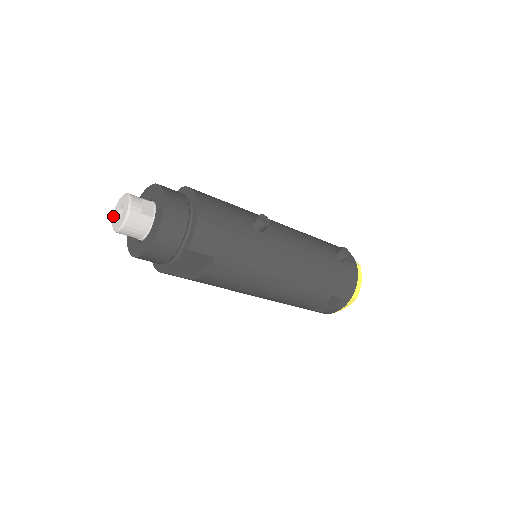
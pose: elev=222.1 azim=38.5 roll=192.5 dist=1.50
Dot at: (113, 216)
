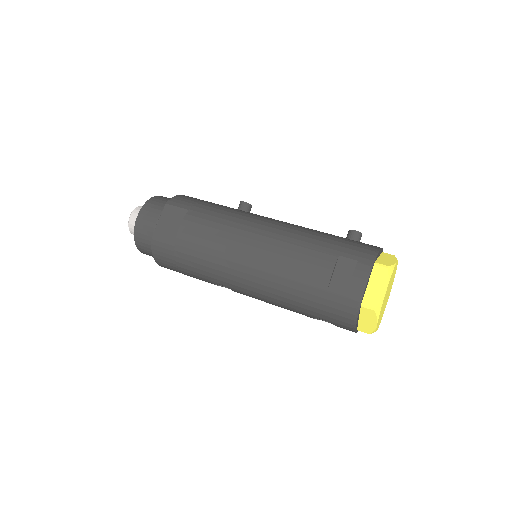
Dot at: occluded
